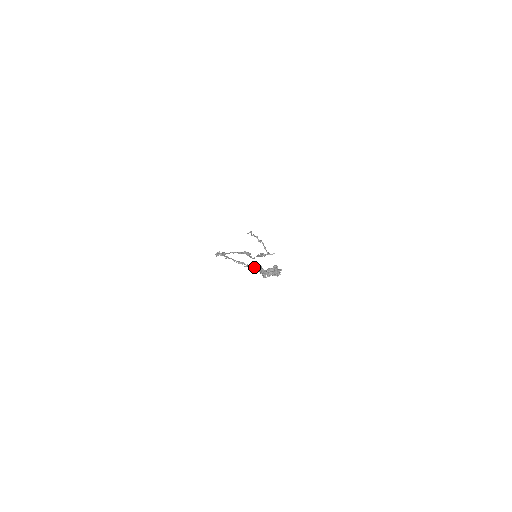
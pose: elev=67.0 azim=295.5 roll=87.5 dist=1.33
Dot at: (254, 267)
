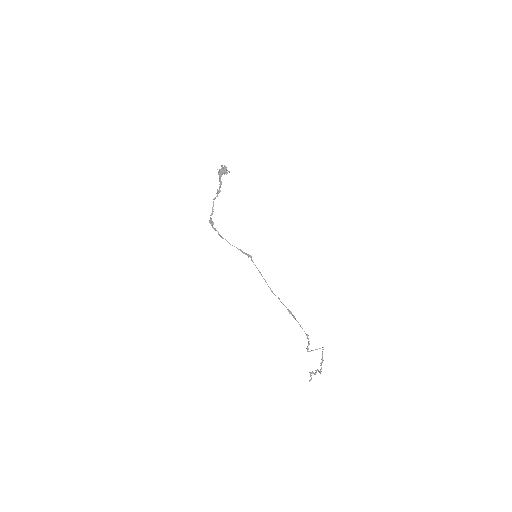
Dot at: occluded
